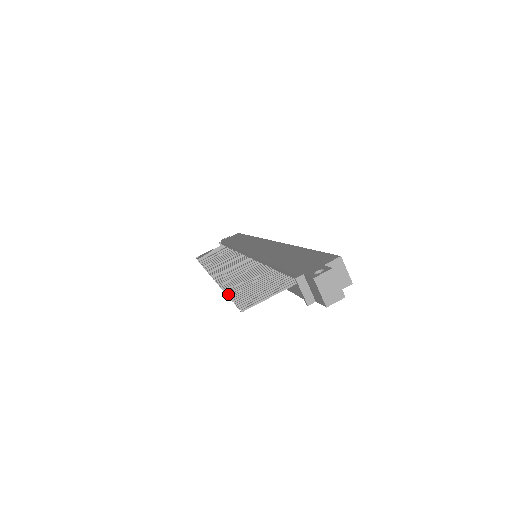
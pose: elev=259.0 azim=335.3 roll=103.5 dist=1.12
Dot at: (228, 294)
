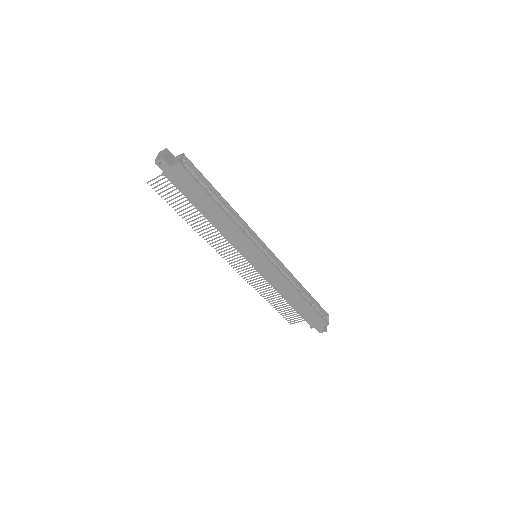
Dot at: (177, 212)
